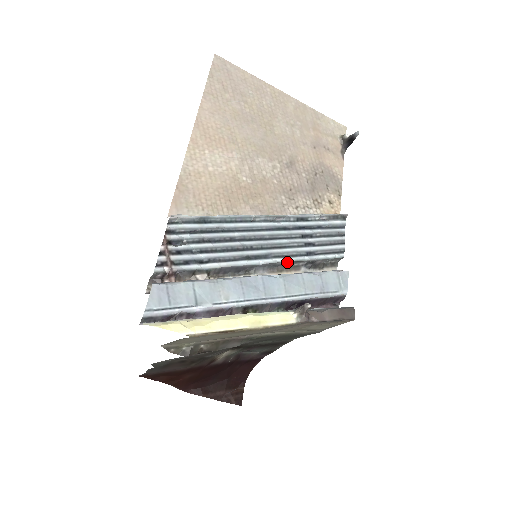
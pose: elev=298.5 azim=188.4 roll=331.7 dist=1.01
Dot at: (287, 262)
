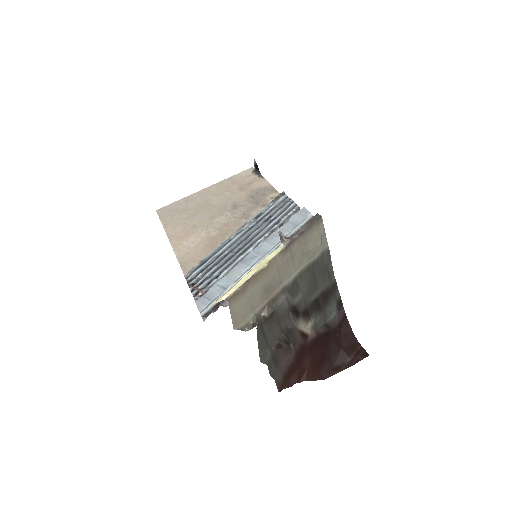
Dot at: (266, 237)
